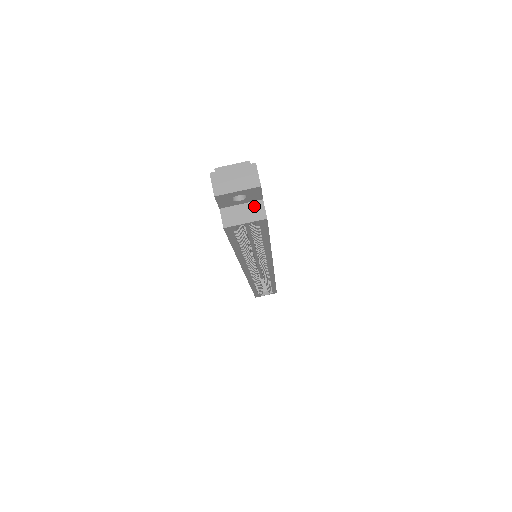
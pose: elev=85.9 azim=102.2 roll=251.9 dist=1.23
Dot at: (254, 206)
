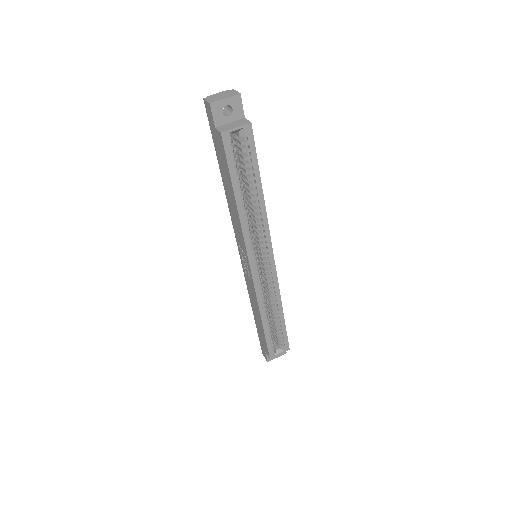
Dot at: (240, 121)
